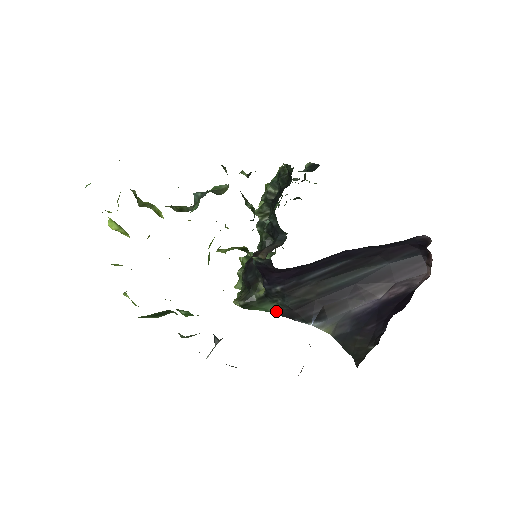
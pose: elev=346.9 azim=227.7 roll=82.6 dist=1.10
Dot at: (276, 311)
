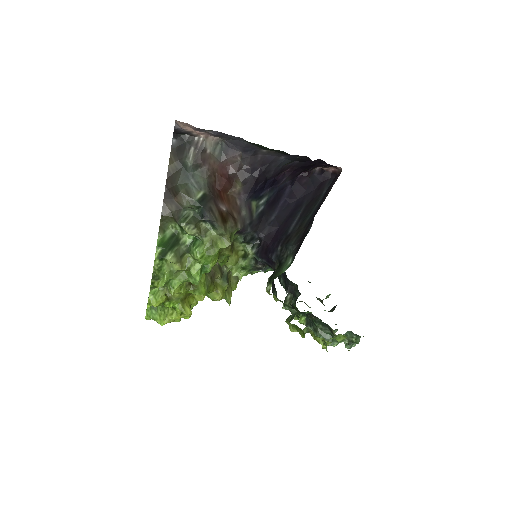
Dot at: (292, 258)
